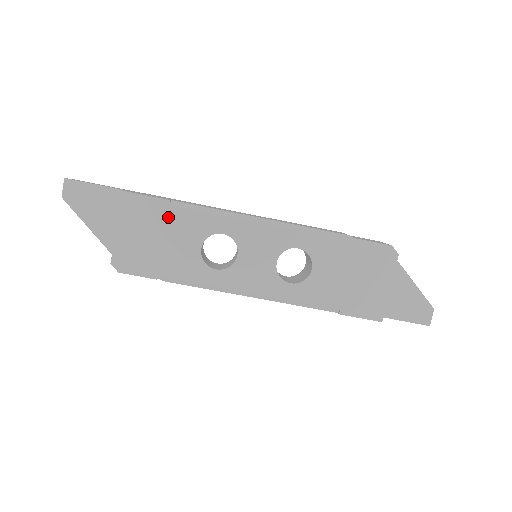
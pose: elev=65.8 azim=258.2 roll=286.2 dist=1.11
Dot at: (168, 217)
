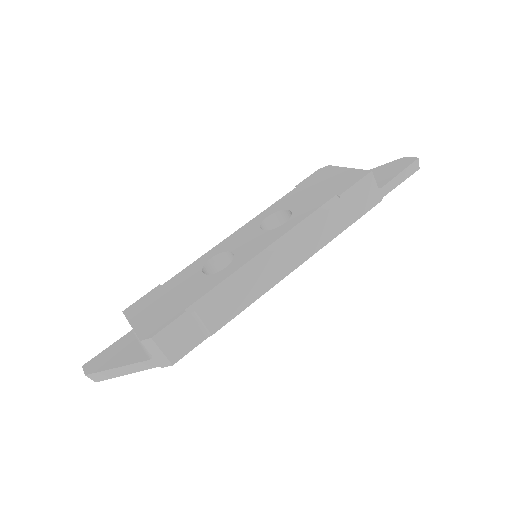
Dot at: (165, 289)
